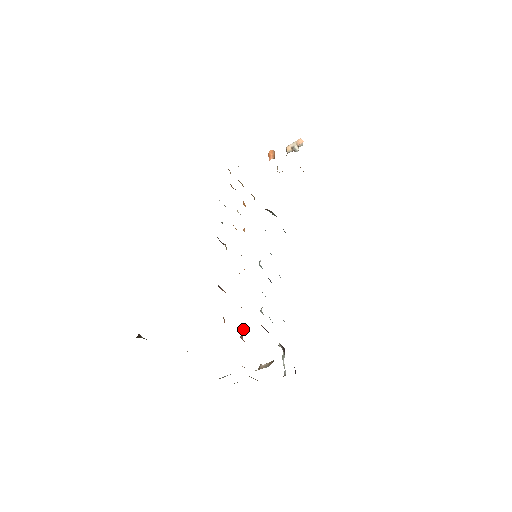
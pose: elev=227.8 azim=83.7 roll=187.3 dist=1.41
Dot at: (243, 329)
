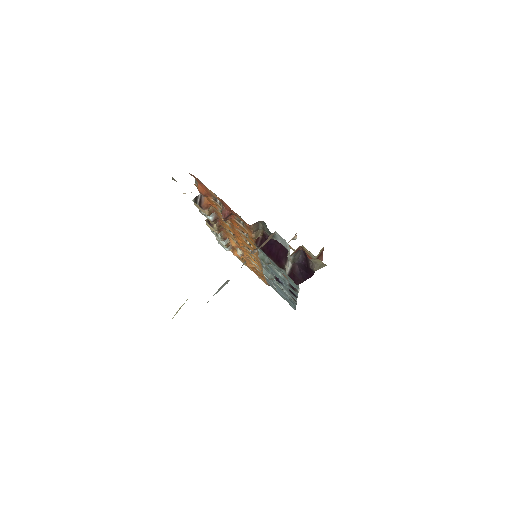
Dot at: occluded
